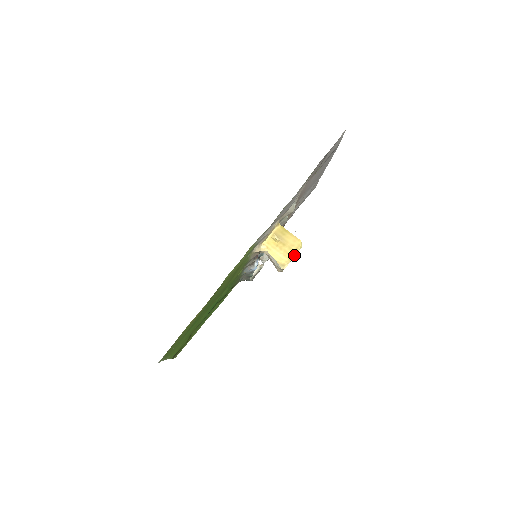
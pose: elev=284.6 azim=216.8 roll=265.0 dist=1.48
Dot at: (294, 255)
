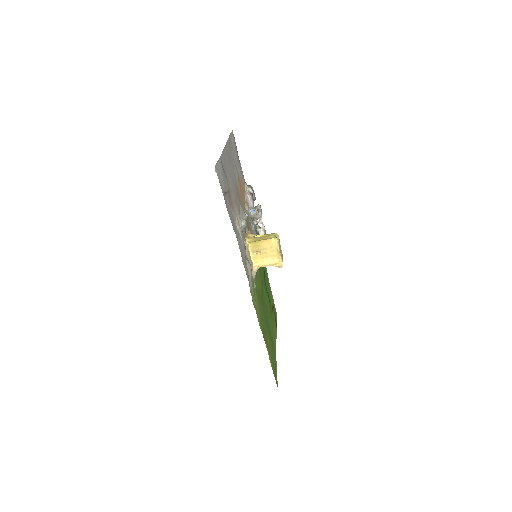
Dot at: (279, 252)
